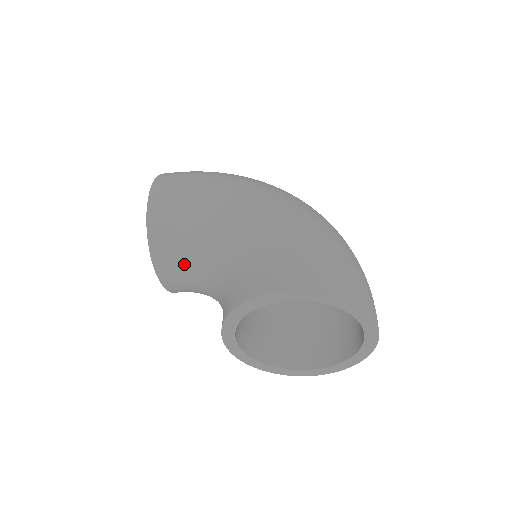
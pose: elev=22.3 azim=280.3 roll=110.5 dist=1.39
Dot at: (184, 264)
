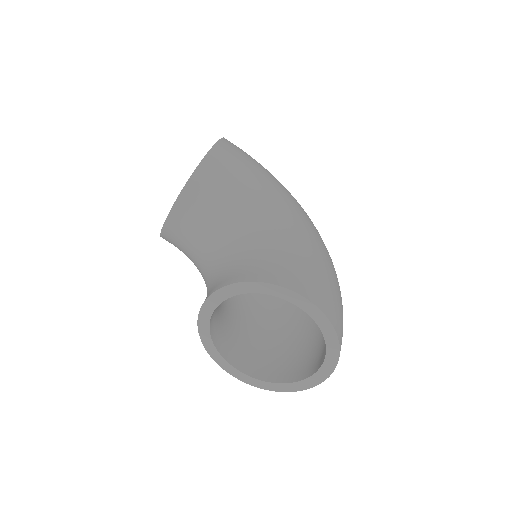
Dot at: (203, 219)
